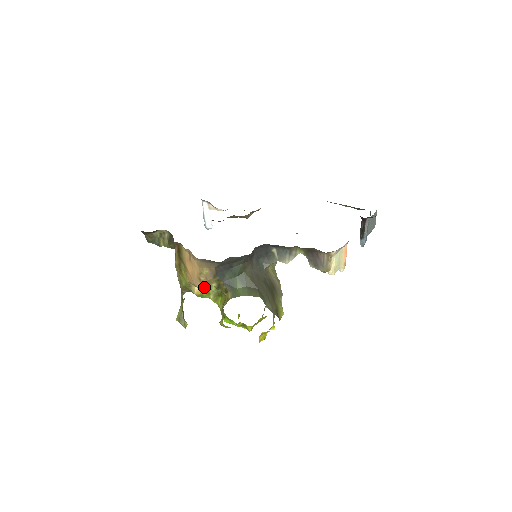
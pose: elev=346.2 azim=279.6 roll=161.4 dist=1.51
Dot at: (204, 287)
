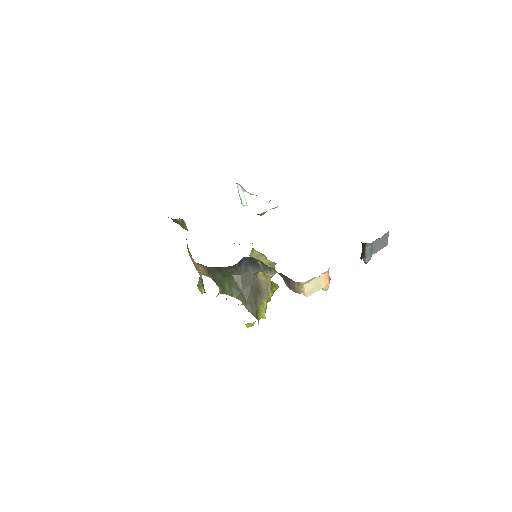
Dot at: occluded
